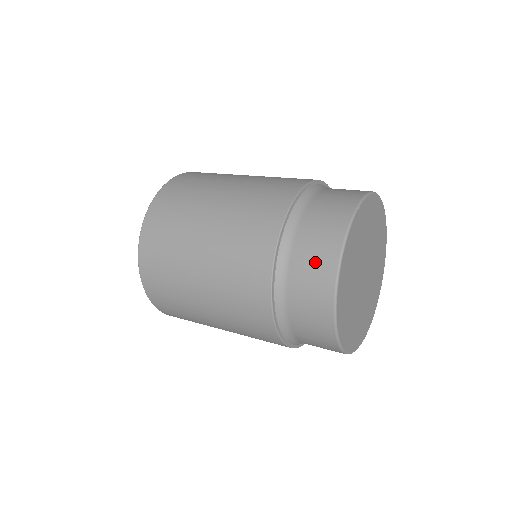
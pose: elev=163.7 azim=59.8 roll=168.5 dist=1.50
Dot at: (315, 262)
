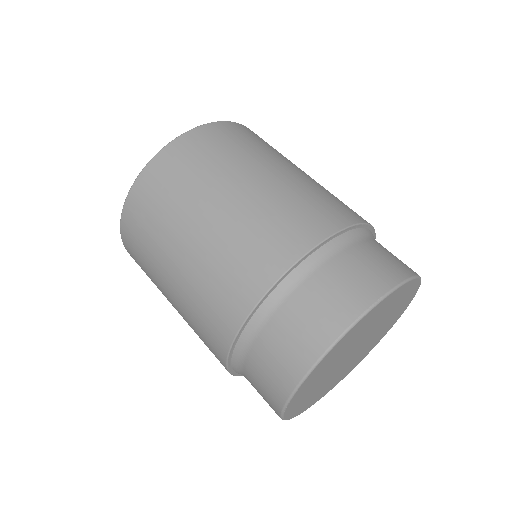
Dot at: occluded
